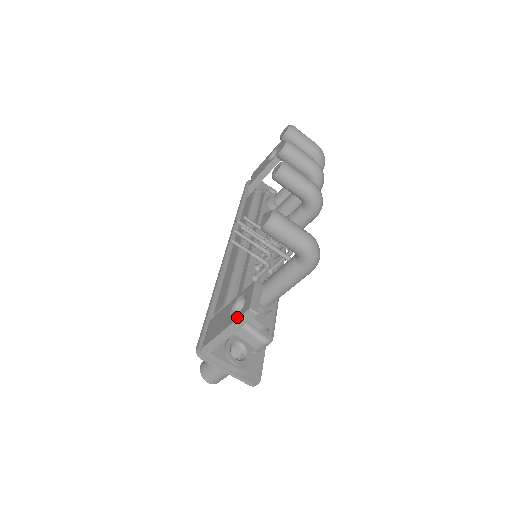
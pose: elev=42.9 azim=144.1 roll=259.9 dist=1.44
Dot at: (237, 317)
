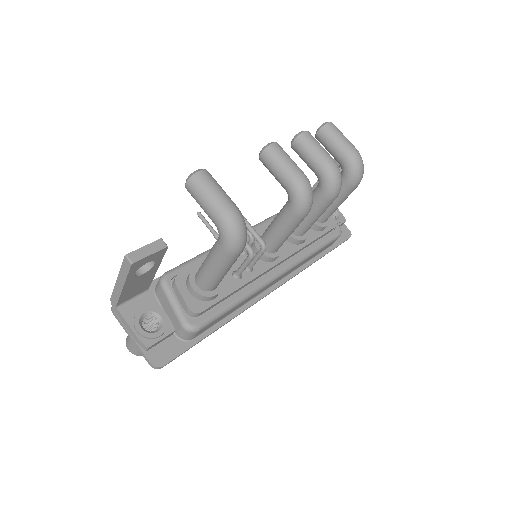
Dot at: (123, 265)
